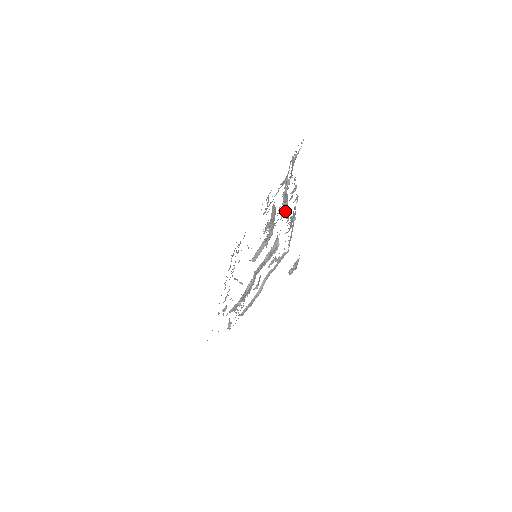
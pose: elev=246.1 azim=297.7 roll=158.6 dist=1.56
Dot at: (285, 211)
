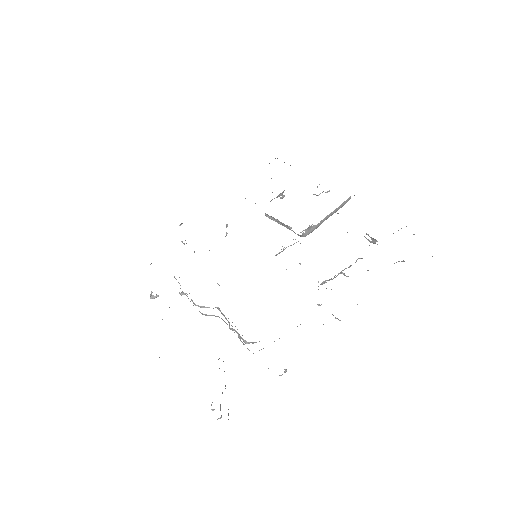
Dot at: occluded
